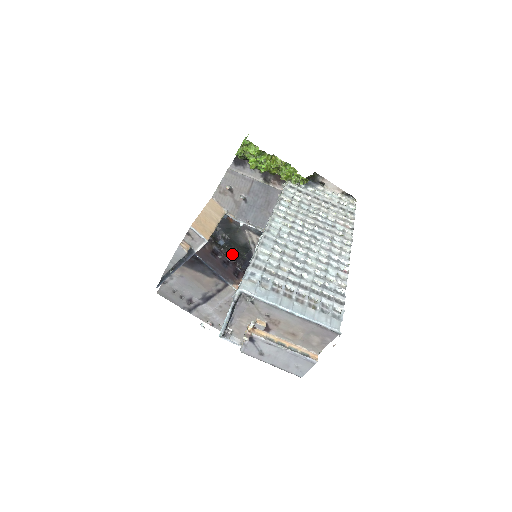
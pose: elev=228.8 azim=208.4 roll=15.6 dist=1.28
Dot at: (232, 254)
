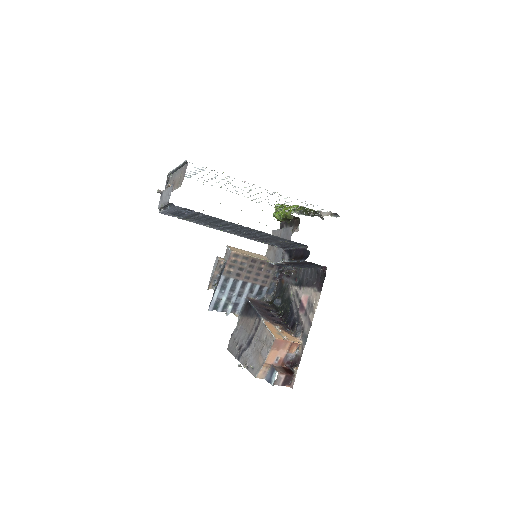
Dot at: (283, 313)
